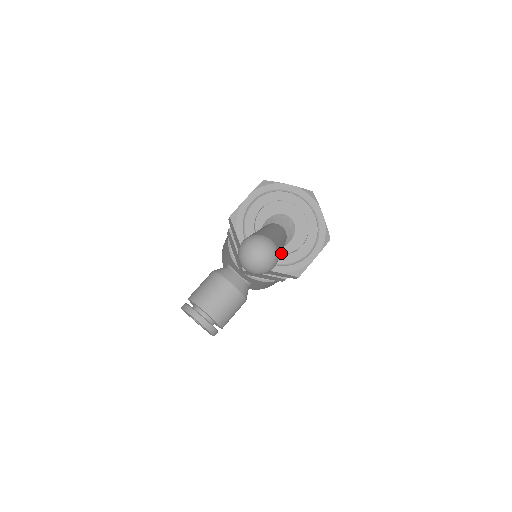
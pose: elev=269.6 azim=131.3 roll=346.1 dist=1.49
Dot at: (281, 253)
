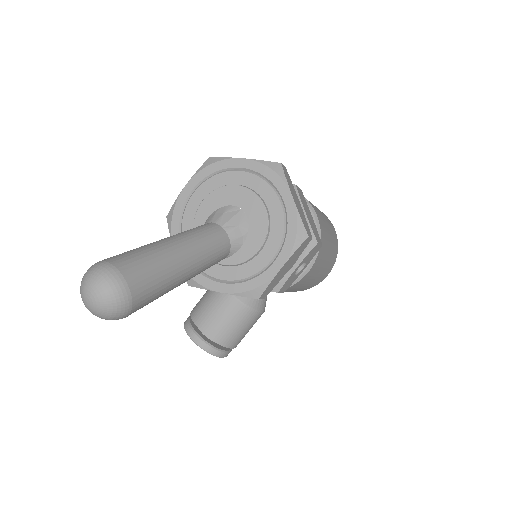
Dot at: (228, 265)
